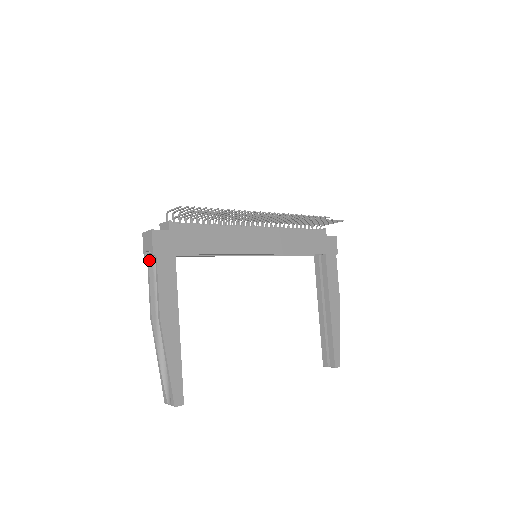
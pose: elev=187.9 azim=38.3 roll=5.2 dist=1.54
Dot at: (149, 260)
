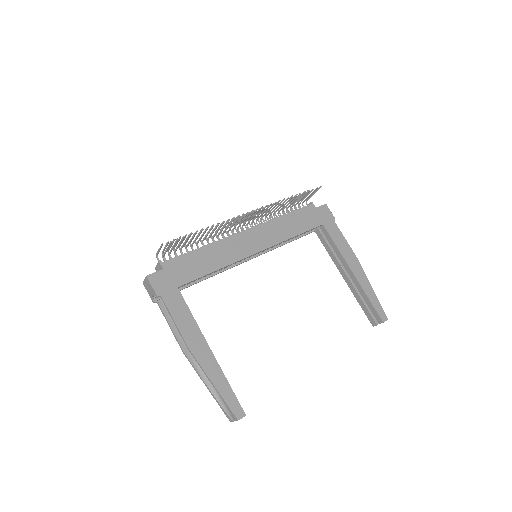
Dot at: (159, 303)
